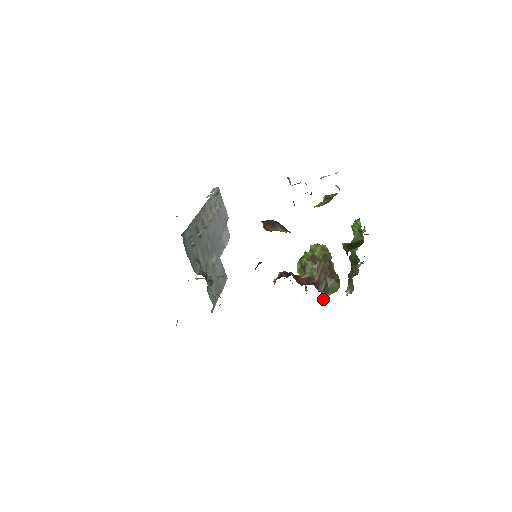
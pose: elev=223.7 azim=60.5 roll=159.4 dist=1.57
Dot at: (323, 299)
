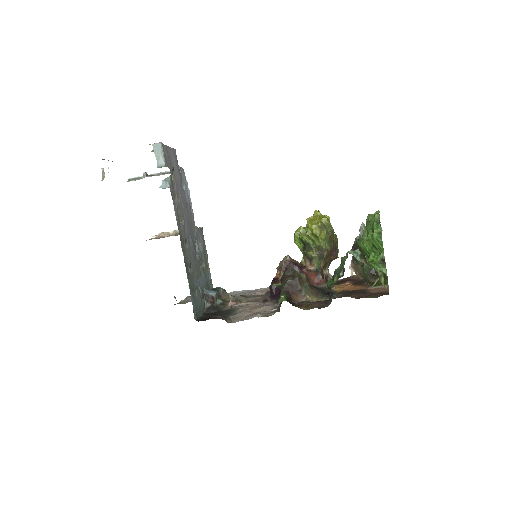
Dot at: occluded
